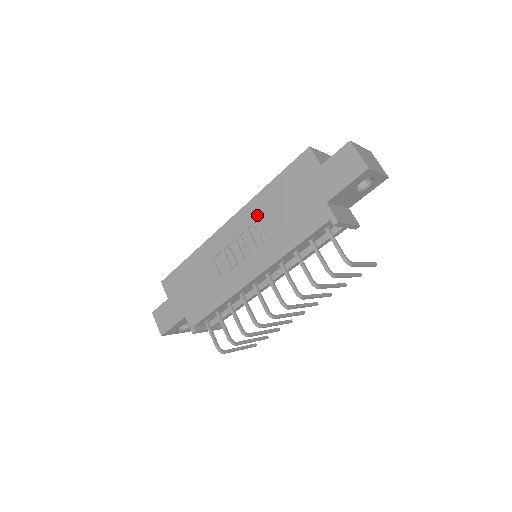
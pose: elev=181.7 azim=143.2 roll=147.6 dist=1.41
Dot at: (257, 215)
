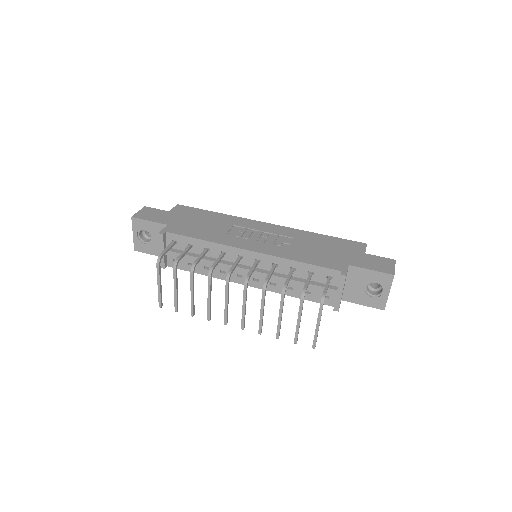
Dot at: (294, 236)
